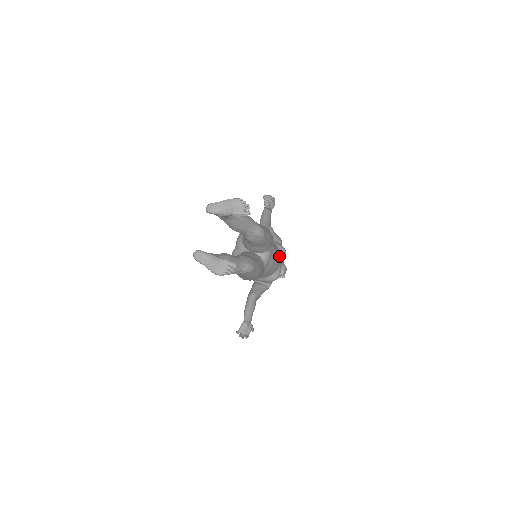
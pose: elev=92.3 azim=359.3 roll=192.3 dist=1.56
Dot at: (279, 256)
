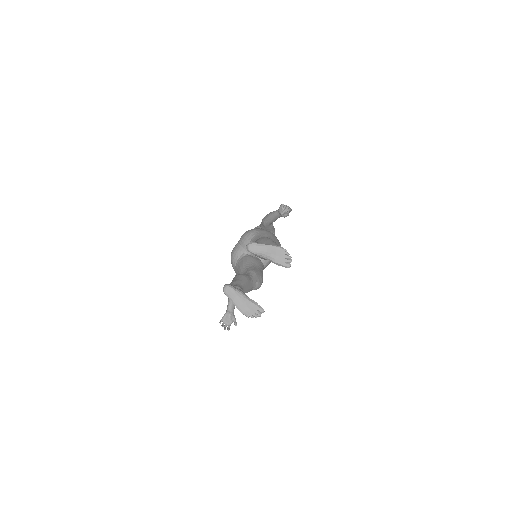
Dot at: occluded
